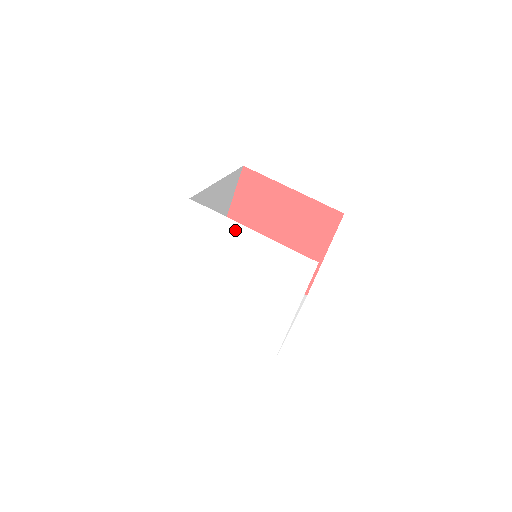
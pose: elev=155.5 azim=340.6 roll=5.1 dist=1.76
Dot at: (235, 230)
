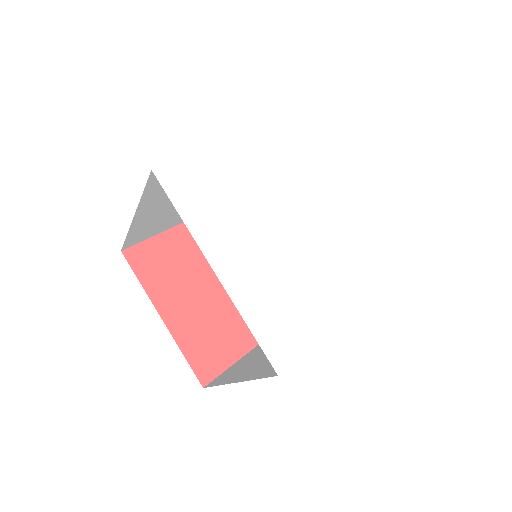
Dot at: (233, 153)
